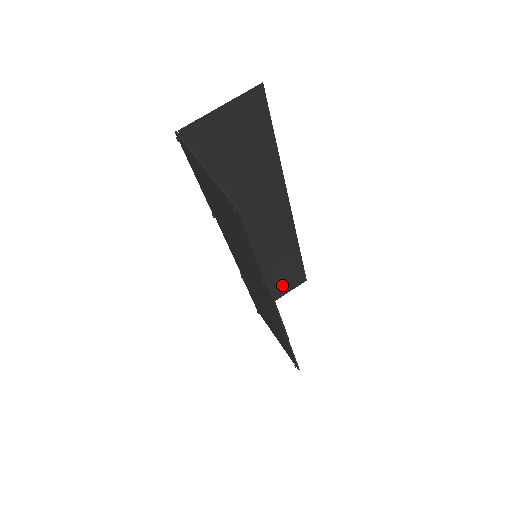
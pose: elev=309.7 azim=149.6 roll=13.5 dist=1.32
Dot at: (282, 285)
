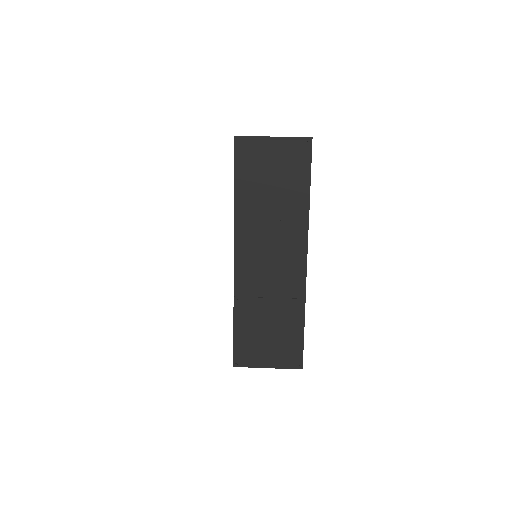
Dot at: occluded
